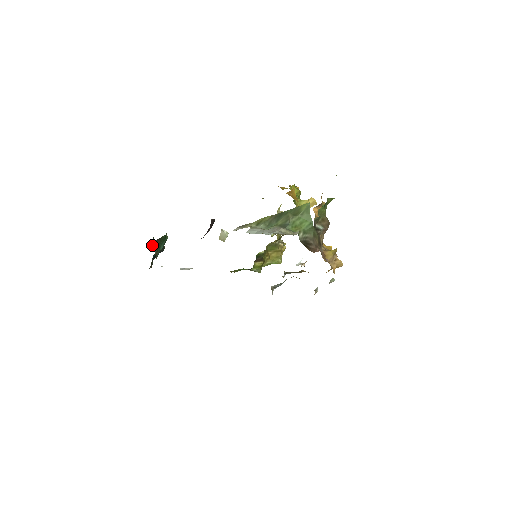
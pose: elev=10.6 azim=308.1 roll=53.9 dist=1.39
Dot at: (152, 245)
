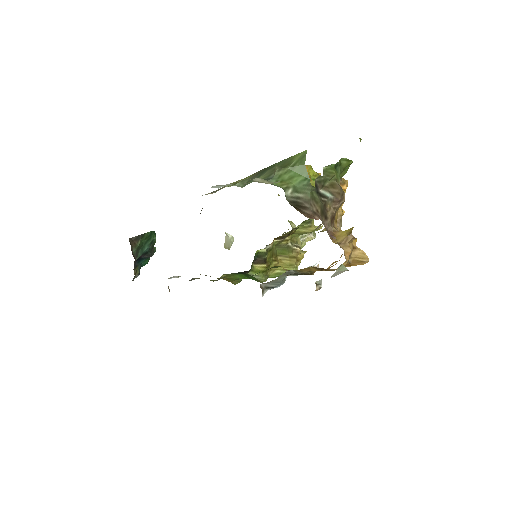
Dot at: (130, 241)
